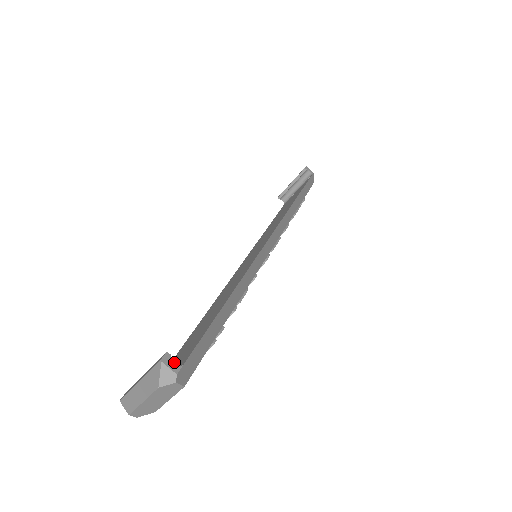
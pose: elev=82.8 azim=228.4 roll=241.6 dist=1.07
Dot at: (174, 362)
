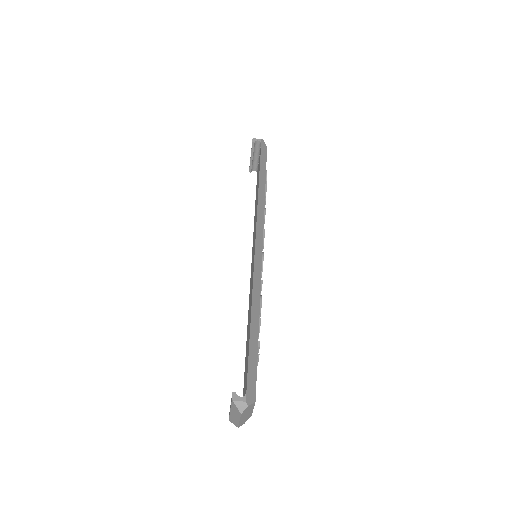
Dot at: (244, 379)
